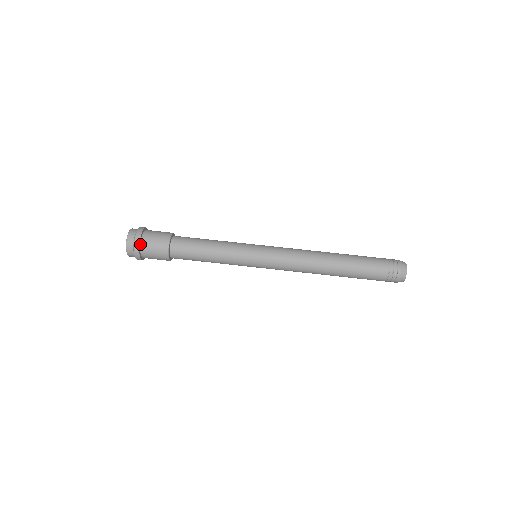
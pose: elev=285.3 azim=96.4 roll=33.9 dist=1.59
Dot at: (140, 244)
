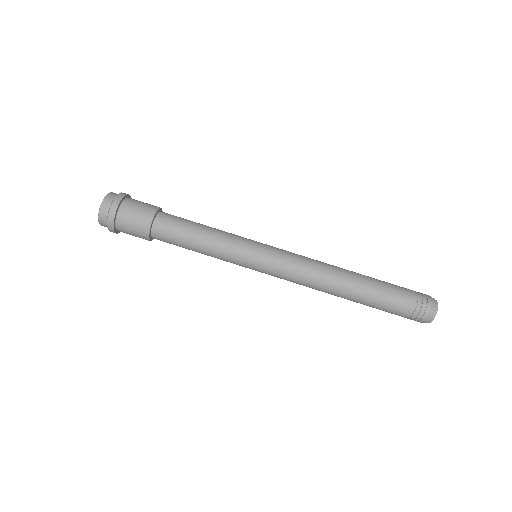
Dot at: (115, 227)
